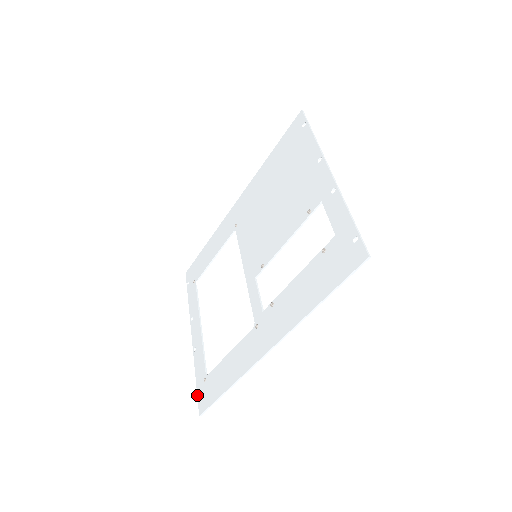
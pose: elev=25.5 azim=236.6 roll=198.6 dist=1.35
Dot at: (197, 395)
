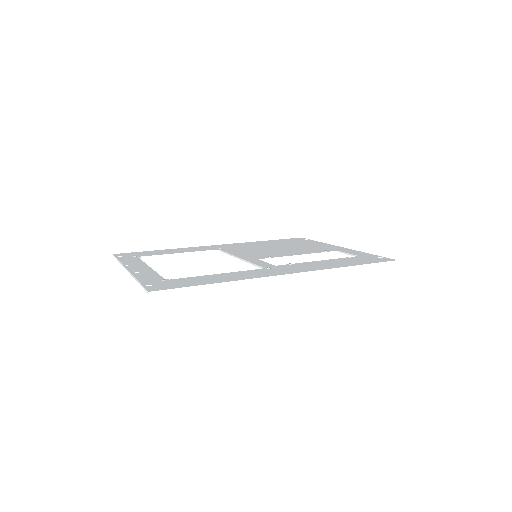
Dot at: (143, 285)
